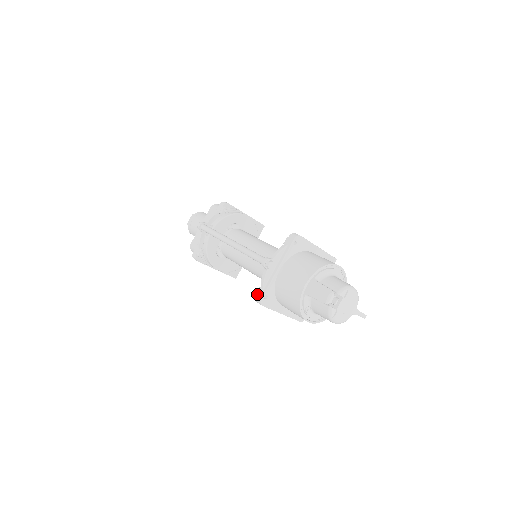
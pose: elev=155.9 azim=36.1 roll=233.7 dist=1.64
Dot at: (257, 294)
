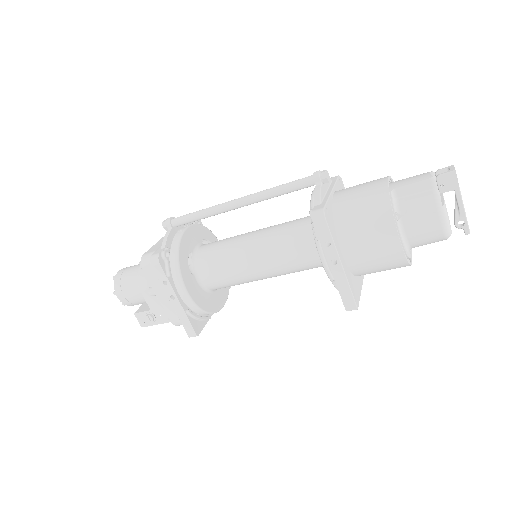
Dot at: (312, 209)
